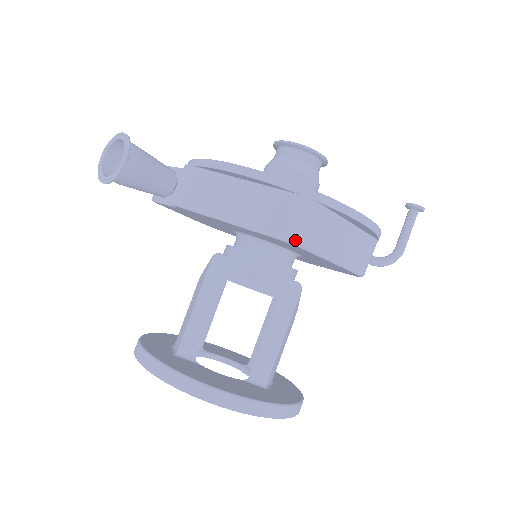
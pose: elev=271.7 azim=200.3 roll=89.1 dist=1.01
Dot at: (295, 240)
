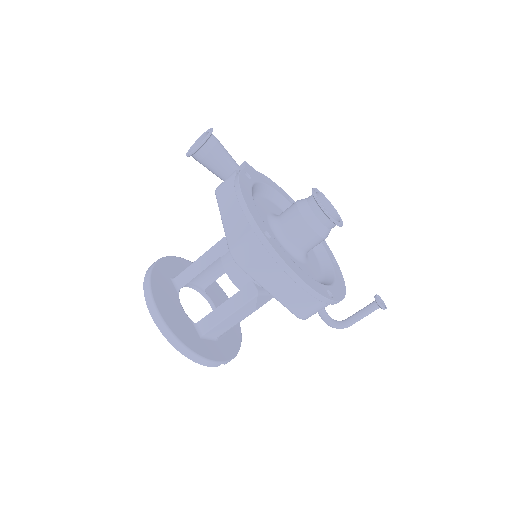
Dot at: (237, 259)
